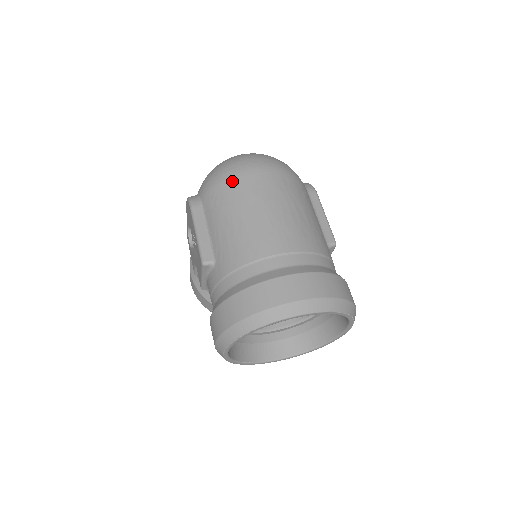
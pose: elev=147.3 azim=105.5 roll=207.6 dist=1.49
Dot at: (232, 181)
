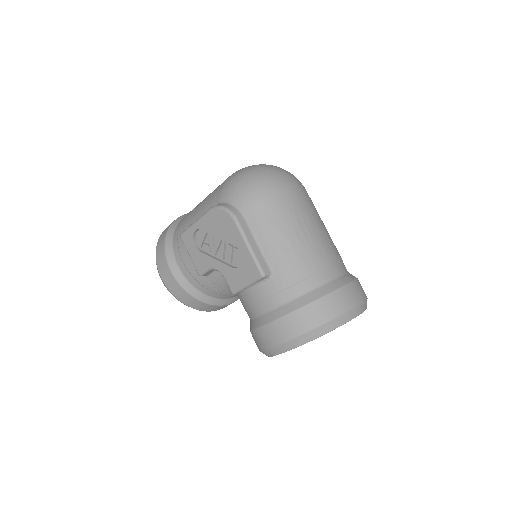
Dot at: (277, 197)
